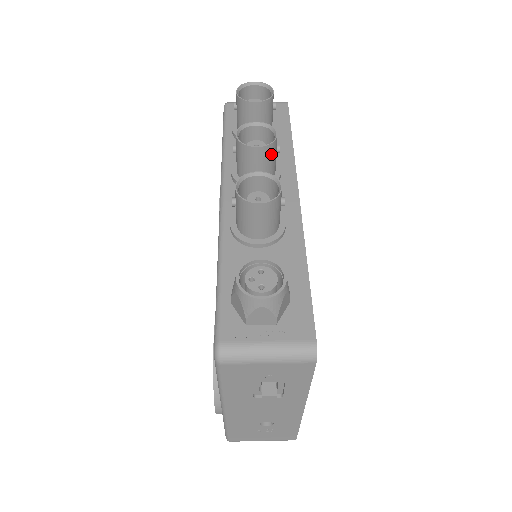
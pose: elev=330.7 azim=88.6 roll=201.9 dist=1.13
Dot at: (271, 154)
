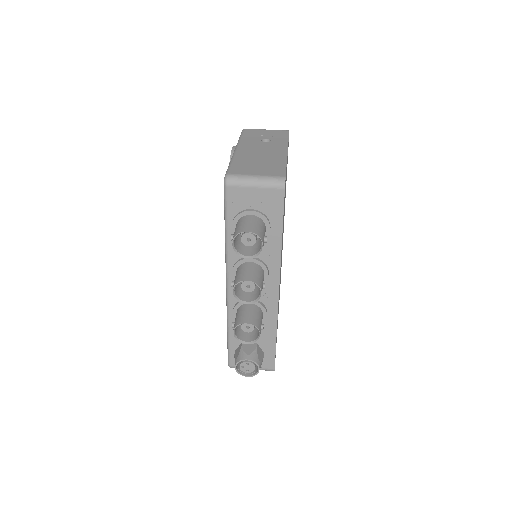
Dot at: occluded
